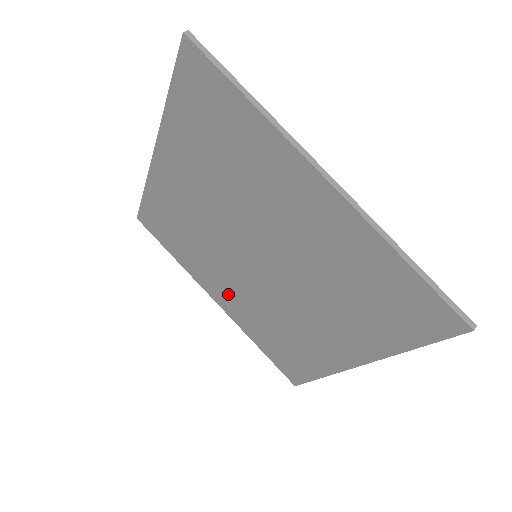
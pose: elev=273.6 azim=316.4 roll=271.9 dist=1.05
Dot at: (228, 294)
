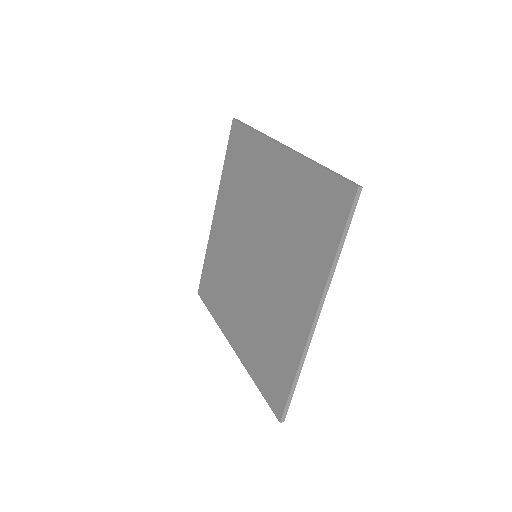
Dot at: (239, 324)
